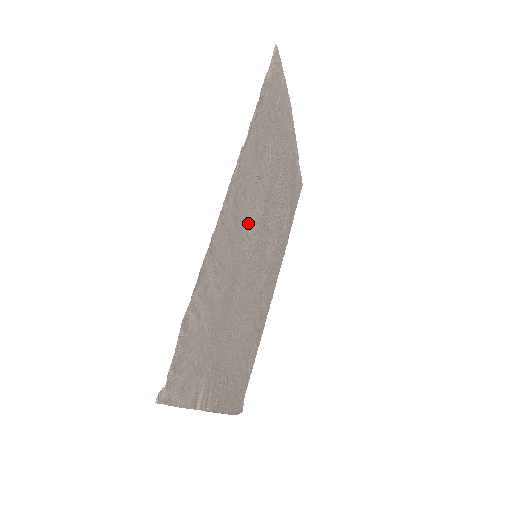
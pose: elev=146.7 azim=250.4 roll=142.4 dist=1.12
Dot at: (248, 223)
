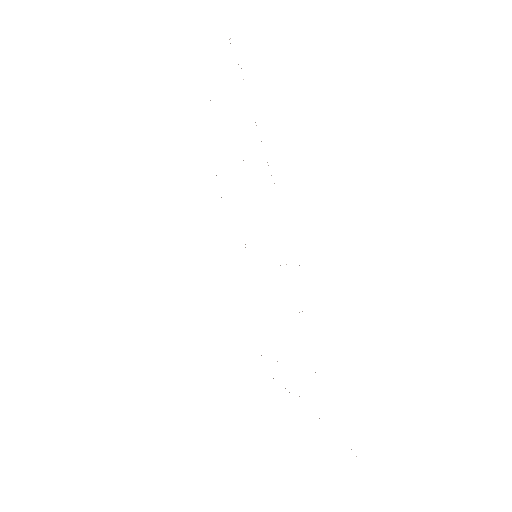
Dot at: occluded
